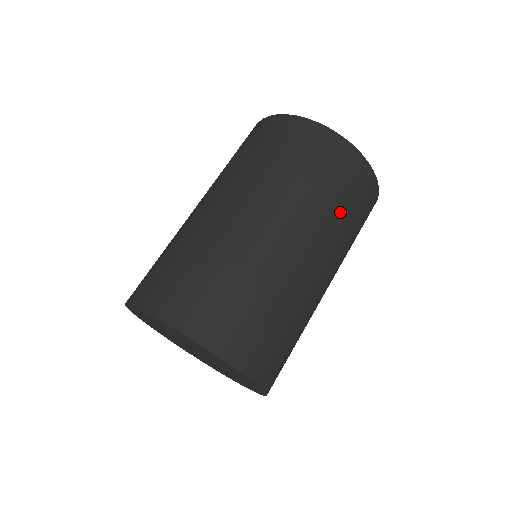
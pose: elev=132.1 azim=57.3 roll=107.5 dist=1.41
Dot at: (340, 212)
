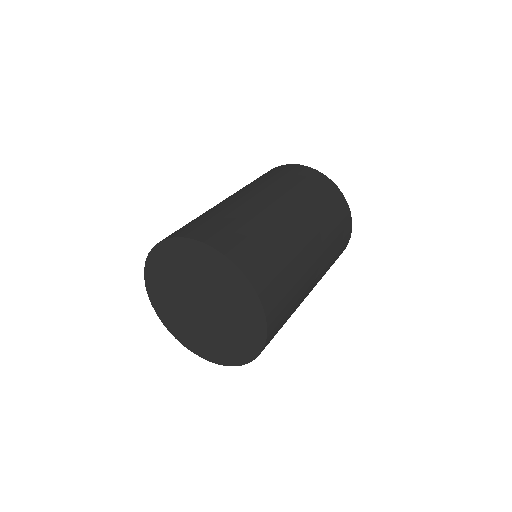
Dot at: (313, 199)
